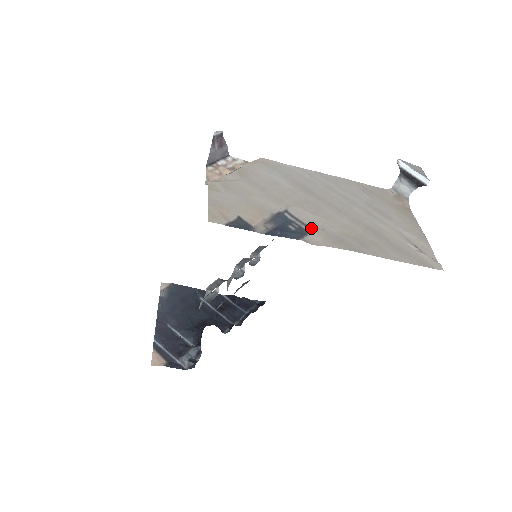
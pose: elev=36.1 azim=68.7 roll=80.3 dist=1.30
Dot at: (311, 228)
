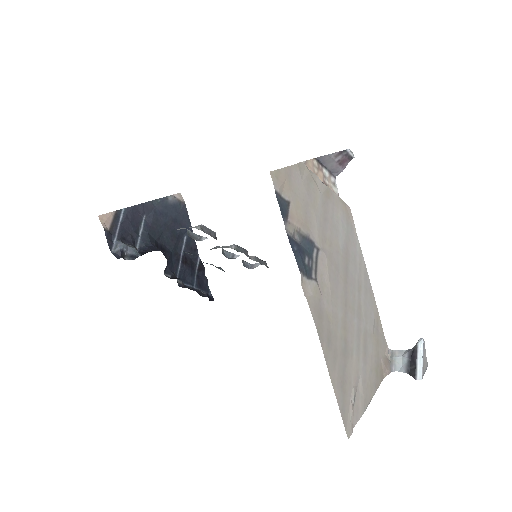
Dot at: (316, 280)
